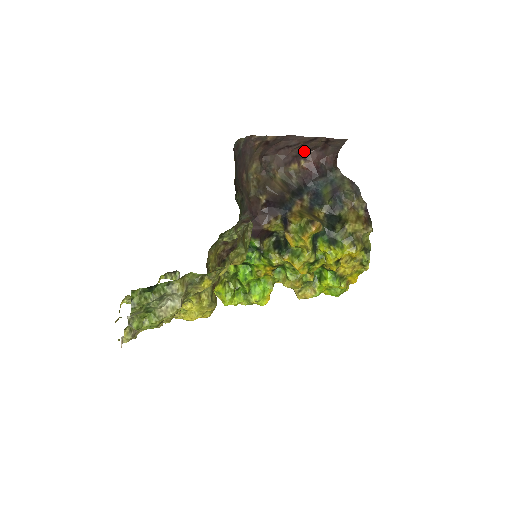
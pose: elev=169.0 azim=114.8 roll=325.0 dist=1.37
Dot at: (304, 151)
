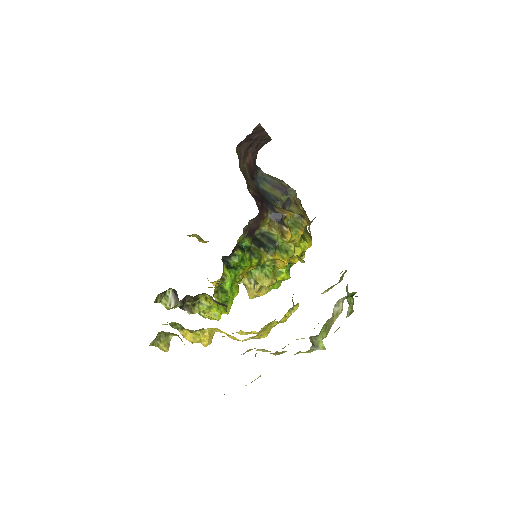
Dot at: (249, 146)
